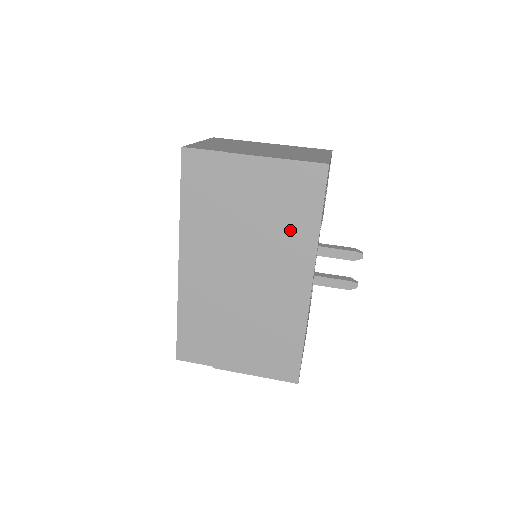
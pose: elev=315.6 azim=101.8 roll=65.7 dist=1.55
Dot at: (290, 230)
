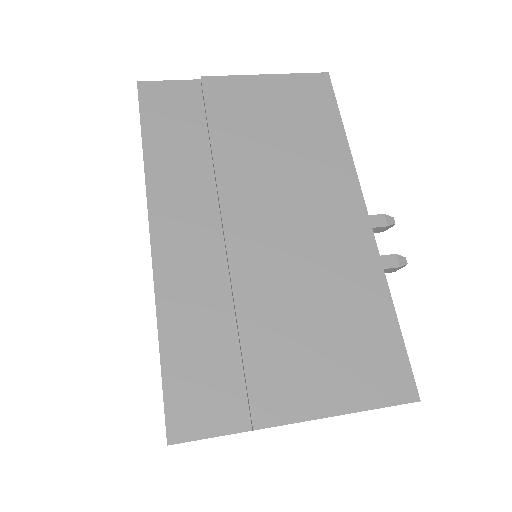
Dot at: (310, 149)
